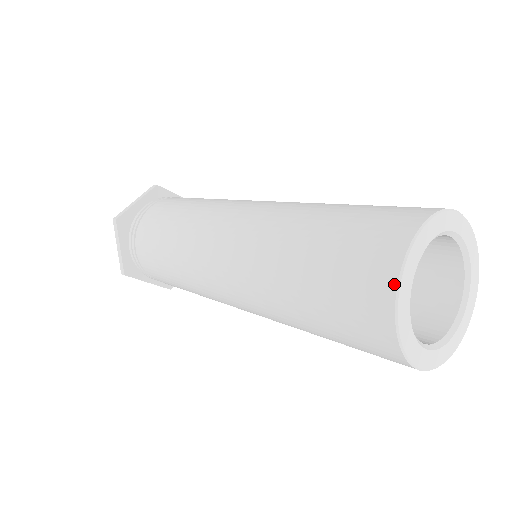
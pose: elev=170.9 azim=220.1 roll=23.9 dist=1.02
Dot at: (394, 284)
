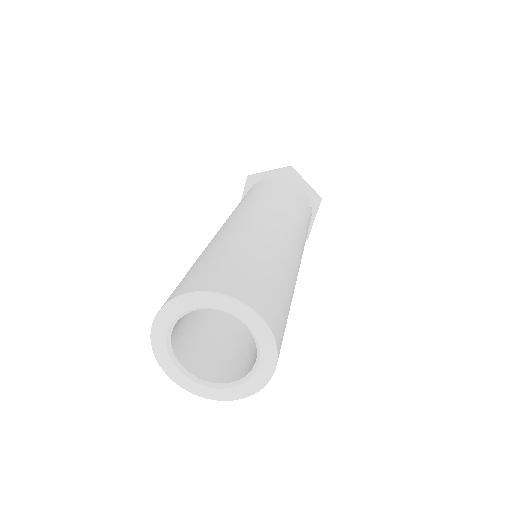
Dot at: (160, 364)
